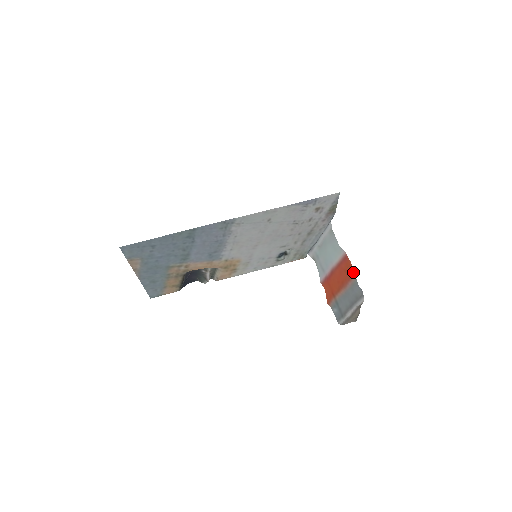
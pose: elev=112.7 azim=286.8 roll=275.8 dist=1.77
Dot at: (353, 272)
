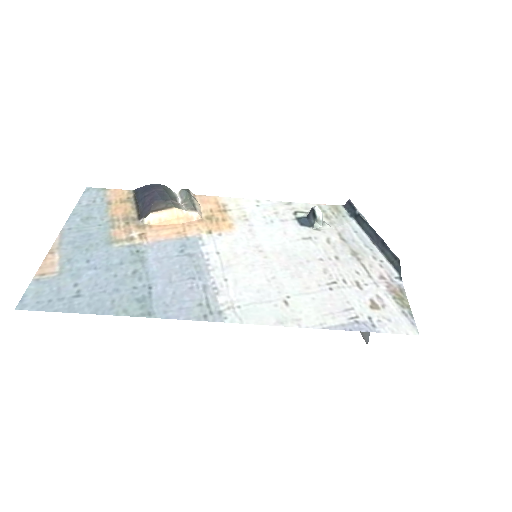
Dot at: occluded
